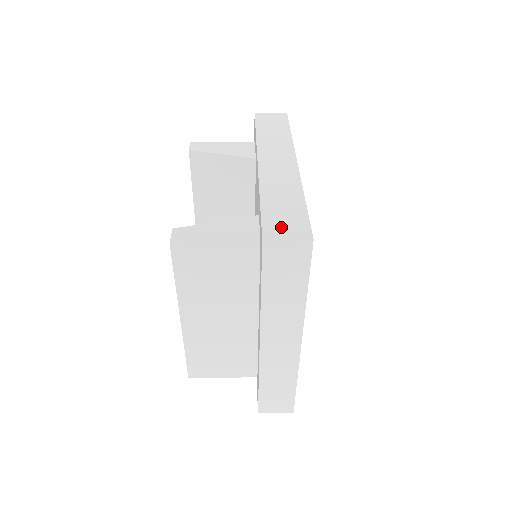
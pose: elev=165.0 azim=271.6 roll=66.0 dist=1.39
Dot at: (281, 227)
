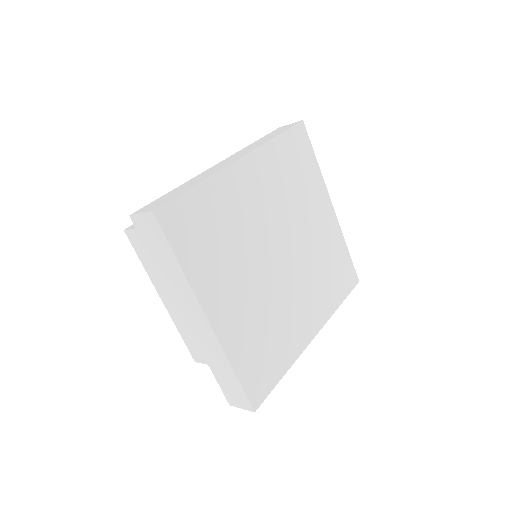
Dot at: (151, 206)
